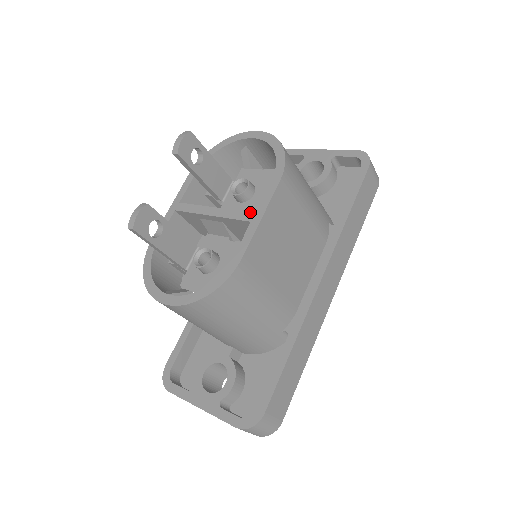
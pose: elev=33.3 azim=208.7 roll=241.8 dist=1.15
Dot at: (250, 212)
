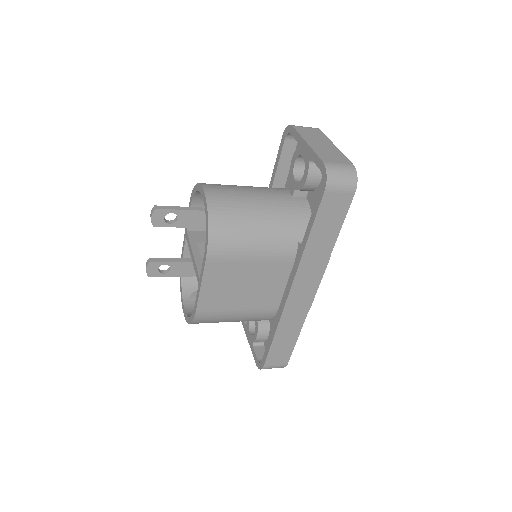
Dot at: (198, 276)
